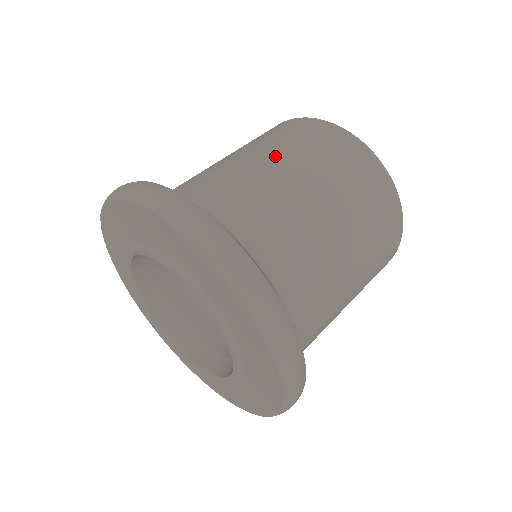
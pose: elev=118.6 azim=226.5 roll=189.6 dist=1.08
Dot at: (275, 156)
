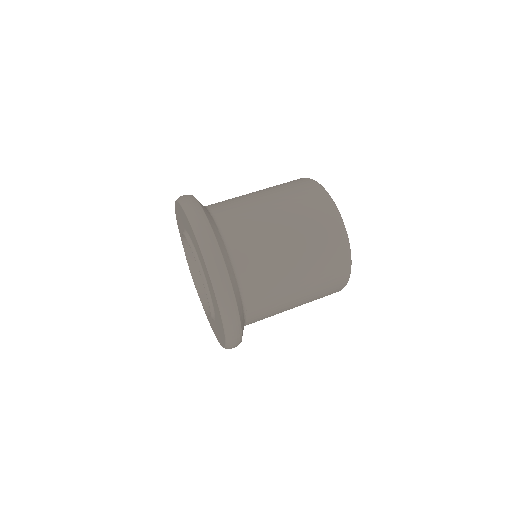
Dot at: (276, 204)
